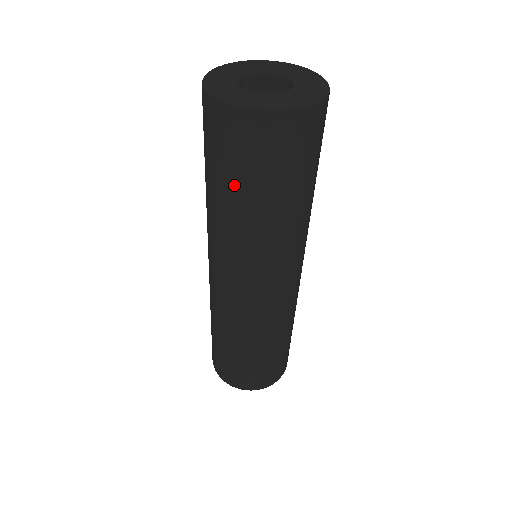
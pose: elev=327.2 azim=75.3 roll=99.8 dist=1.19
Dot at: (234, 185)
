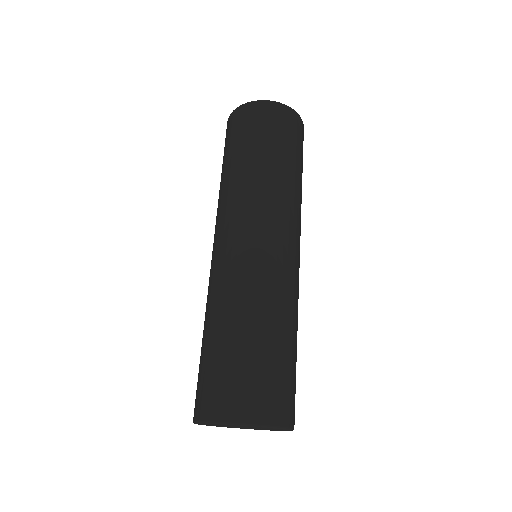
Dot at: (226, 157)
